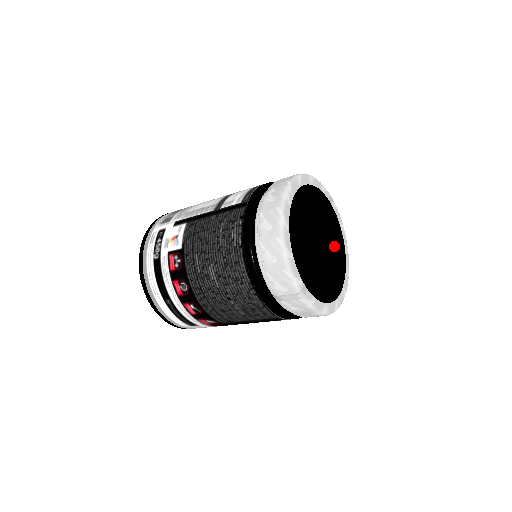
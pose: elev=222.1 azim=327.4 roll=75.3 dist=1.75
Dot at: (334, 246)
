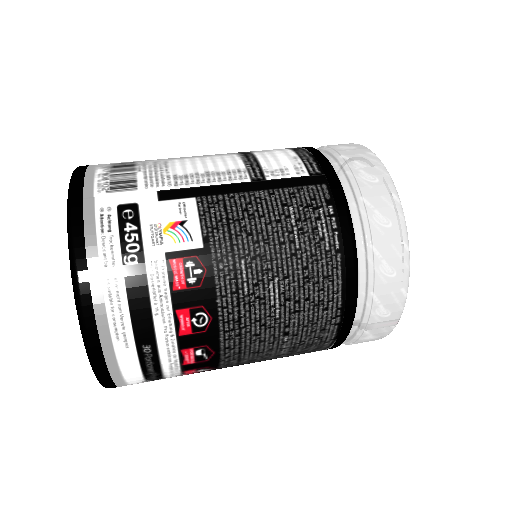
Dot at: occluded
